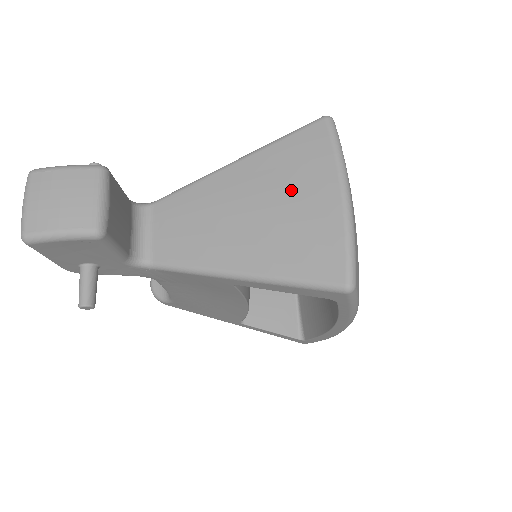
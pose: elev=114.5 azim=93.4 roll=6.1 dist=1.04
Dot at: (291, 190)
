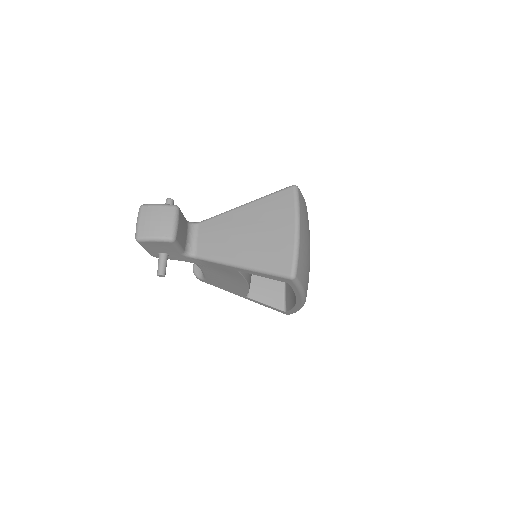
Dot at: (271, 224)
